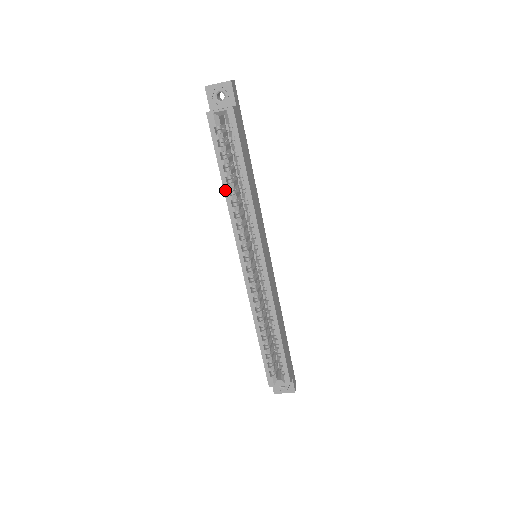
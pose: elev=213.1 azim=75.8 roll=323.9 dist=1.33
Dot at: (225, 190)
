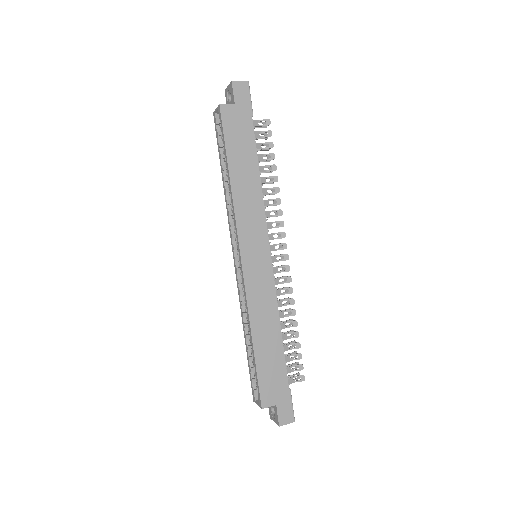
Dot at: (223, 183)
